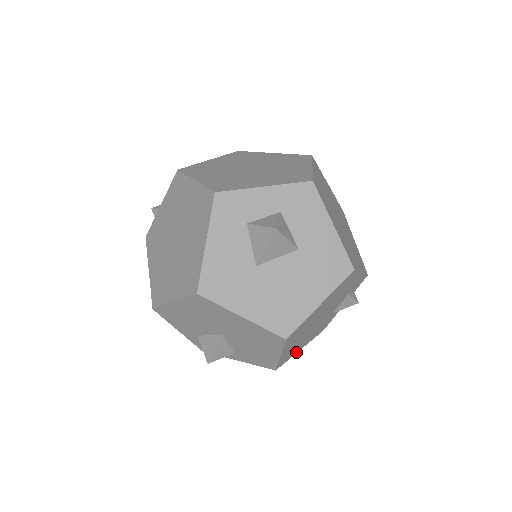
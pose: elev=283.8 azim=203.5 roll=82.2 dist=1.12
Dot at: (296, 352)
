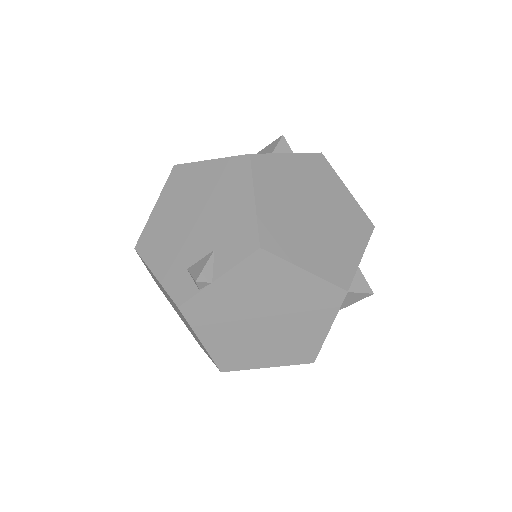
Dot at: occluded
